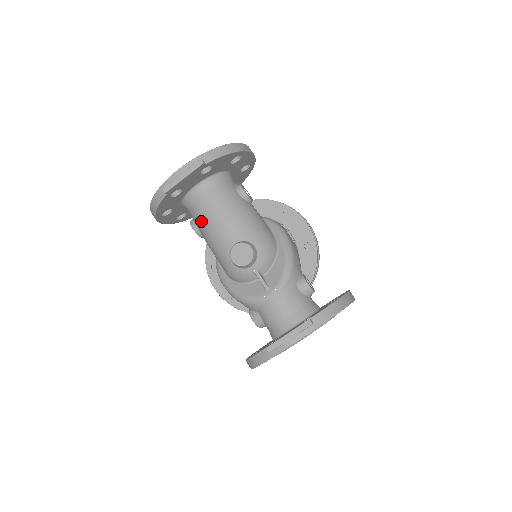
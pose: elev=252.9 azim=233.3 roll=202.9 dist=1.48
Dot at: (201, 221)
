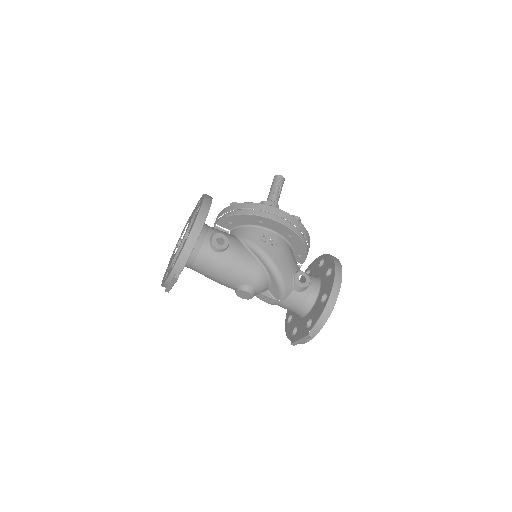
Dot at: occluded
